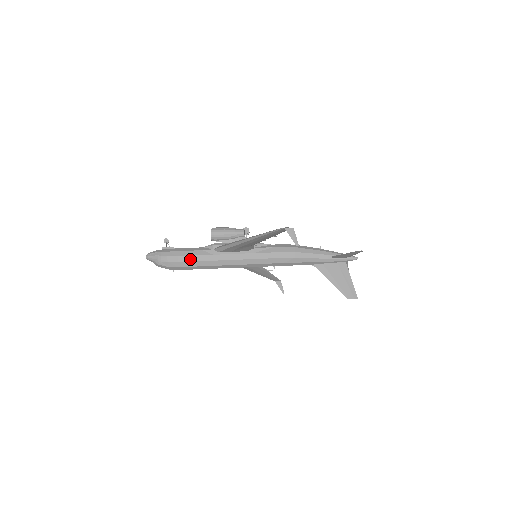
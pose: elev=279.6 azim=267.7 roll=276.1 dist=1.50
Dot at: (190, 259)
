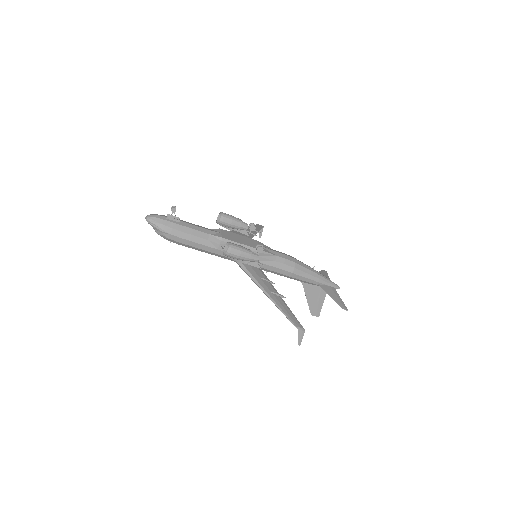
Dot at: (192, 244)
